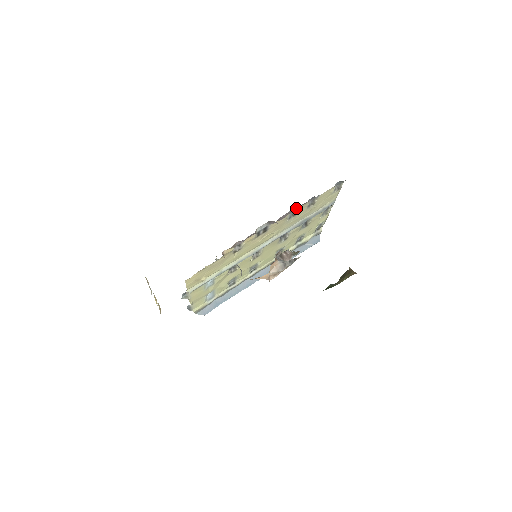
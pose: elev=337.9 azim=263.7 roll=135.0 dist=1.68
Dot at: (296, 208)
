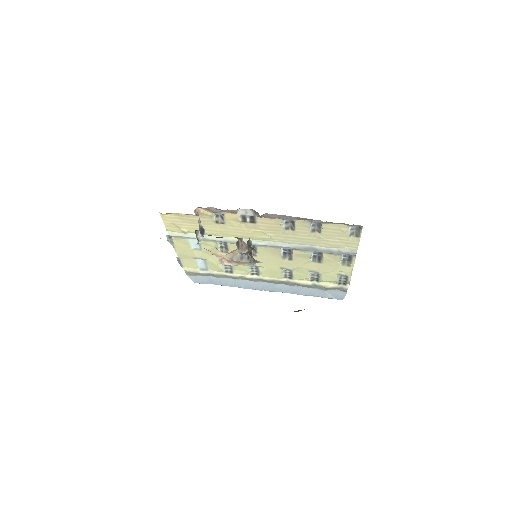
Dot at: (289, 217)
